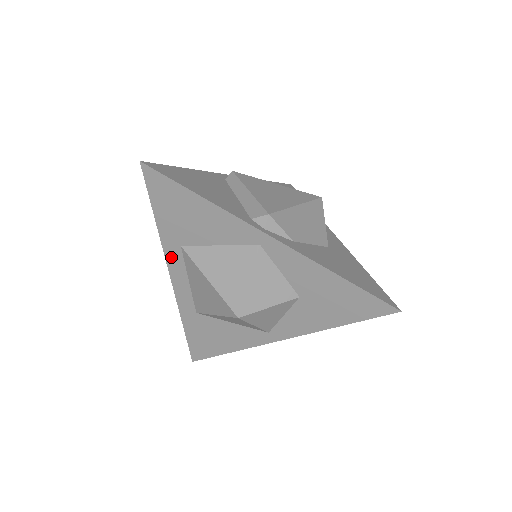
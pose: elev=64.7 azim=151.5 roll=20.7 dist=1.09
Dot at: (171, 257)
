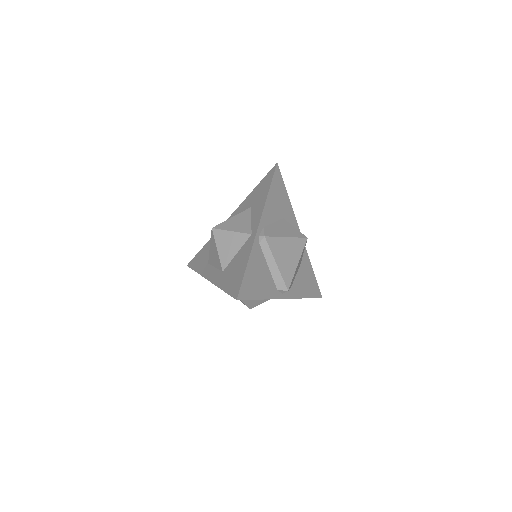
Dot at: occluded
